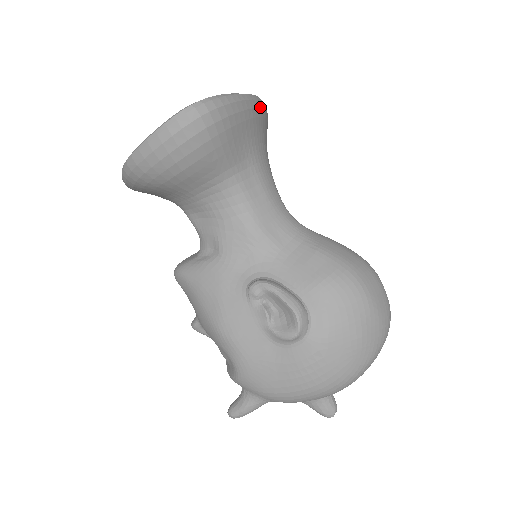
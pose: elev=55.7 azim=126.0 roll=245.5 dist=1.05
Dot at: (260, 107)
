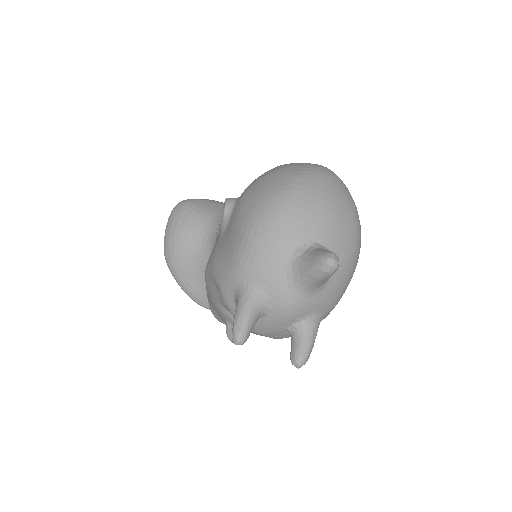
Dot at: occluded
